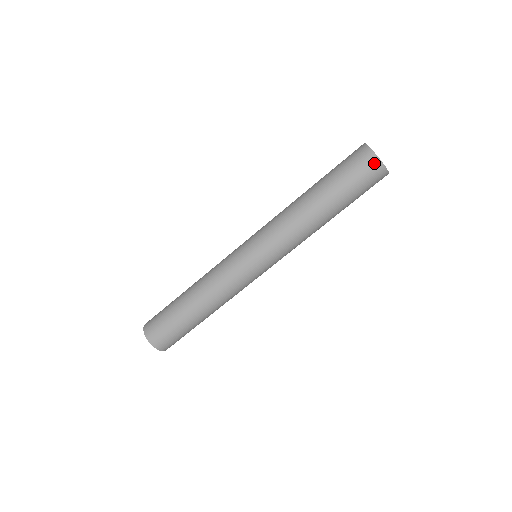
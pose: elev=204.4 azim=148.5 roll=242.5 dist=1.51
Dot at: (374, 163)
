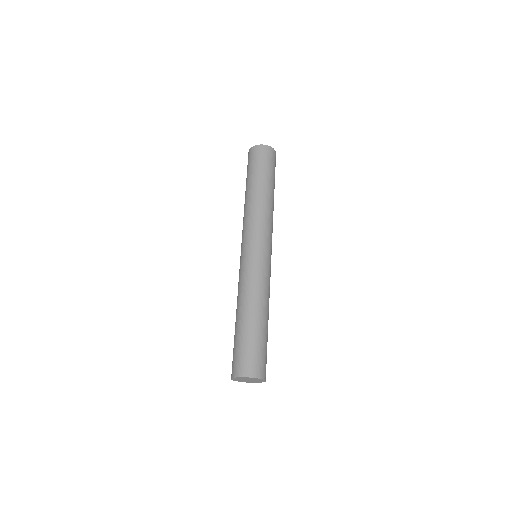
Dot at: (272, 152)
